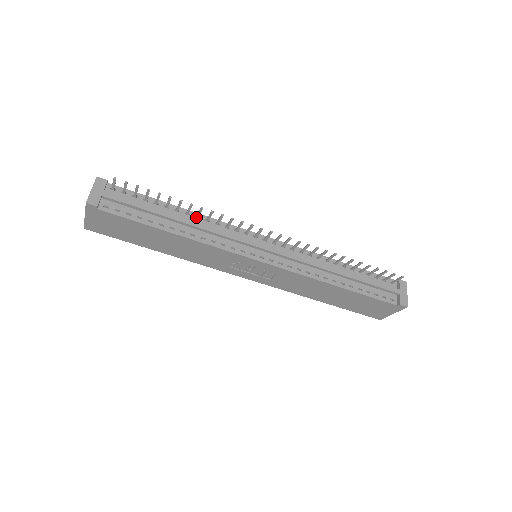
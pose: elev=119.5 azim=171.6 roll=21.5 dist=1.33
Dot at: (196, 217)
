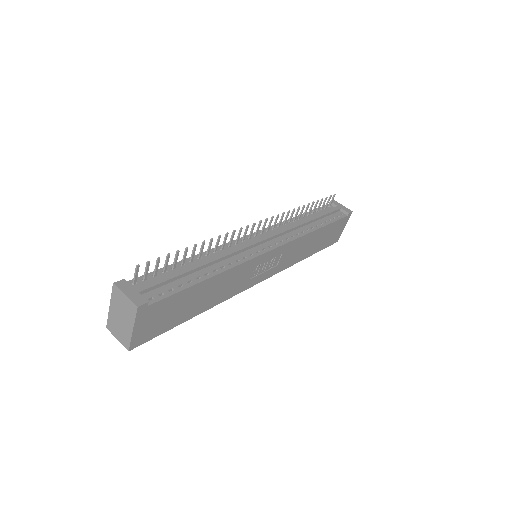
Dot at: (207, 255)
